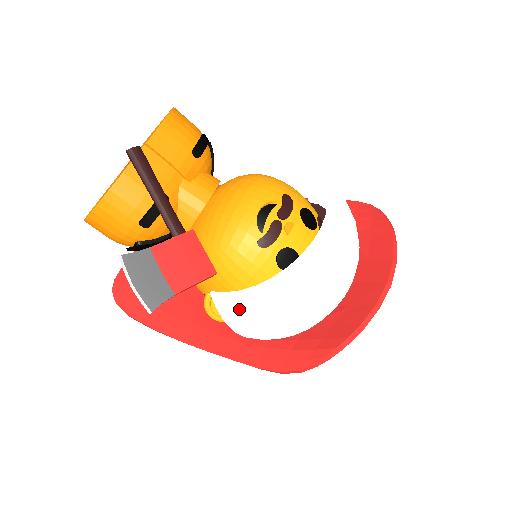
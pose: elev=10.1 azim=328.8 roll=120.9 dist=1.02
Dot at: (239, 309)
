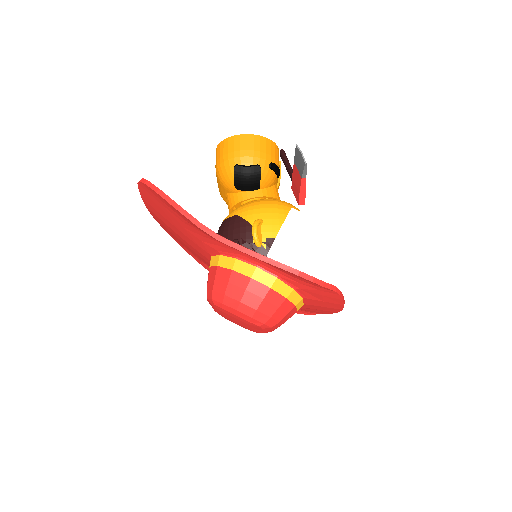
Dot at: (304, 225)
